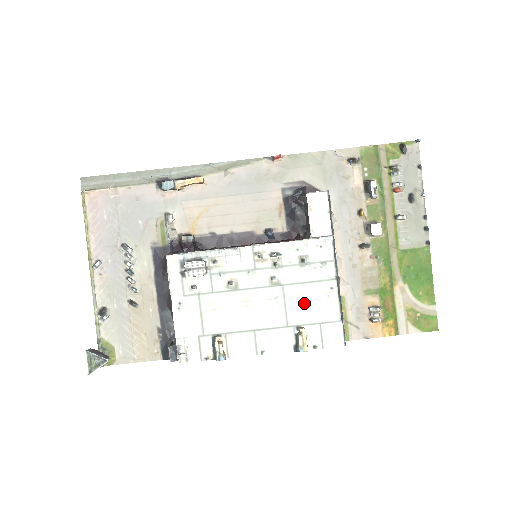
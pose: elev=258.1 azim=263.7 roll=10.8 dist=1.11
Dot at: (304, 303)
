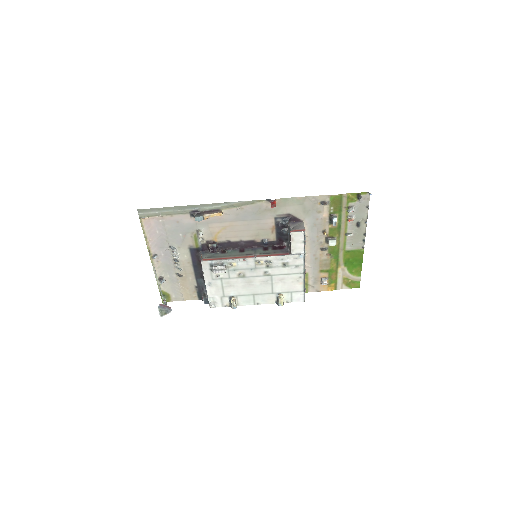
Dot at: (283, 283)
